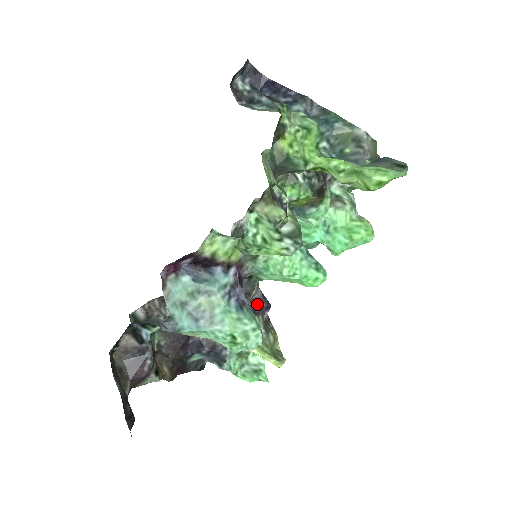
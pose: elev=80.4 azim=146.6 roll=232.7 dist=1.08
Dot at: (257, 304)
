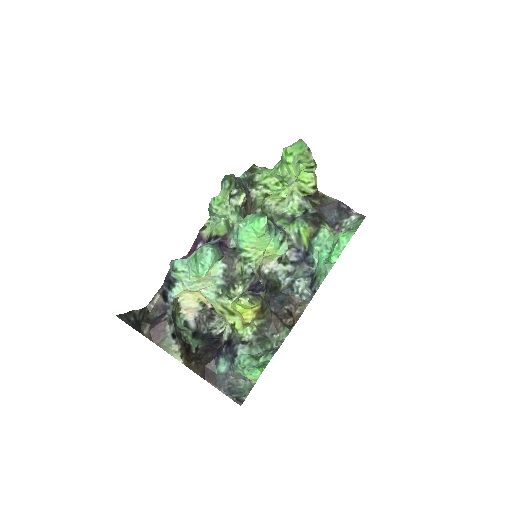
Dot at: (254, 289)
